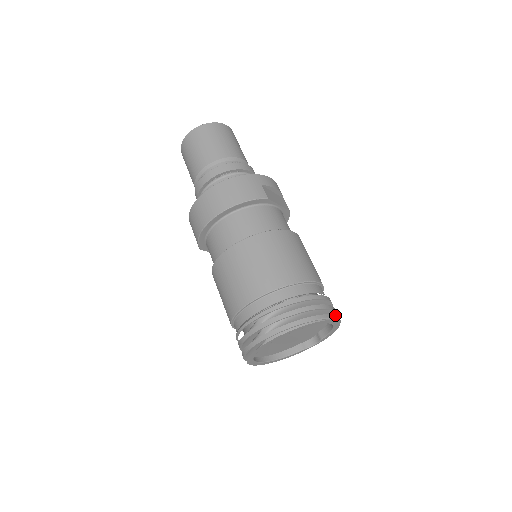
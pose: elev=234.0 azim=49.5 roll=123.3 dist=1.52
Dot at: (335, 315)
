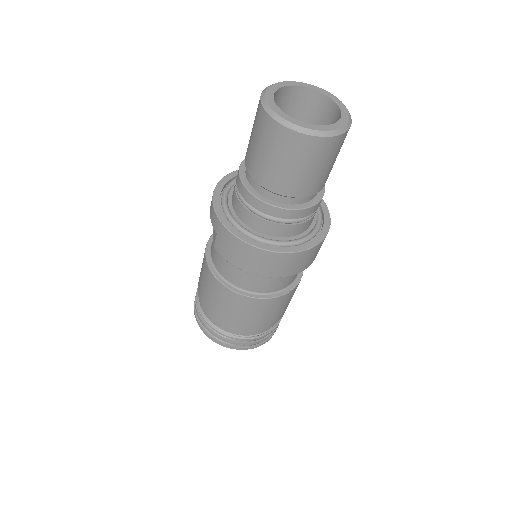
Dot at: occluded
